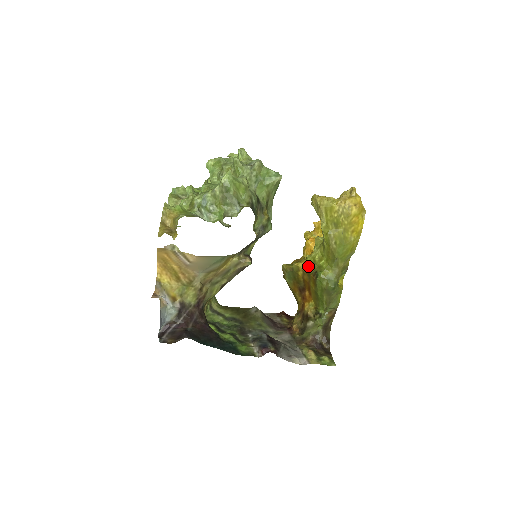
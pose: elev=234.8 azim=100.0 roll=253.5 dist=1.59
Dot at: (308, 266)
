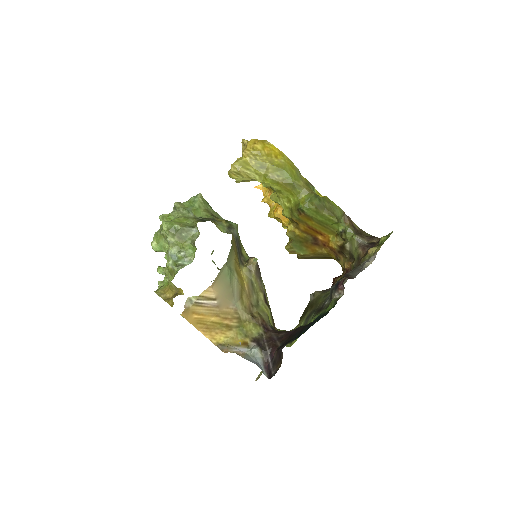
Dot at: (291, 217)
